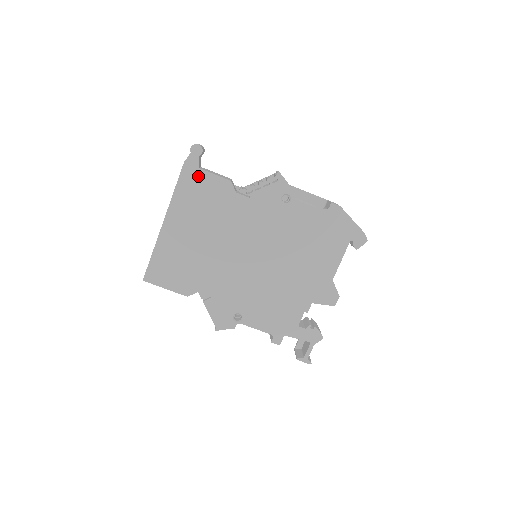
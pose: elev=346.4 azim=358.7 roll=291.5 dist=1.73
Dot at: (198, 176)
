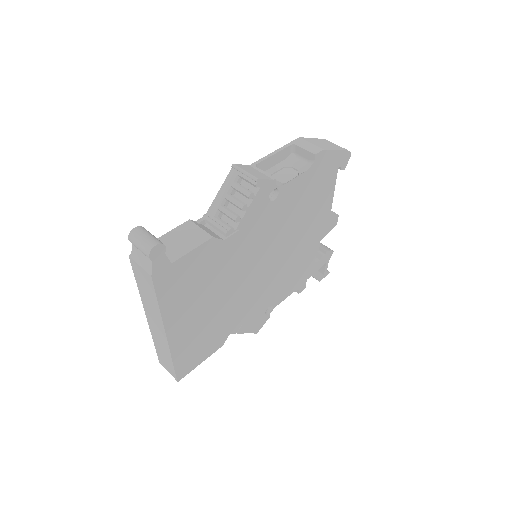
Dot at: (176, 270)
